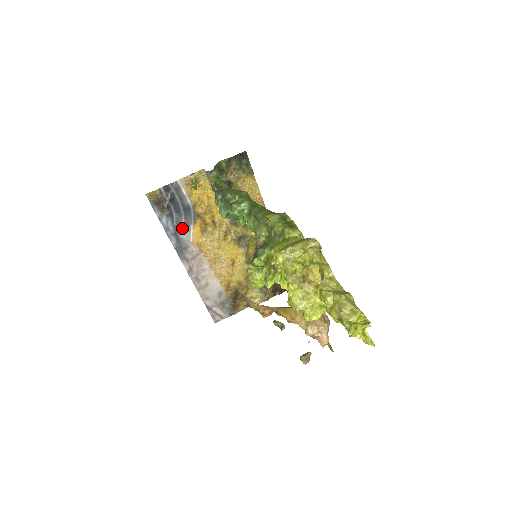
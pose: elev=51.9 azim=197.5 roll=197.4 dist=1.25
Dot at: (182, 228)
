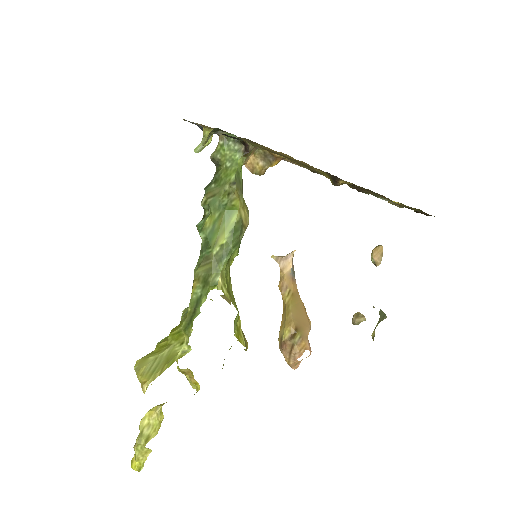
Dot at: occluded
